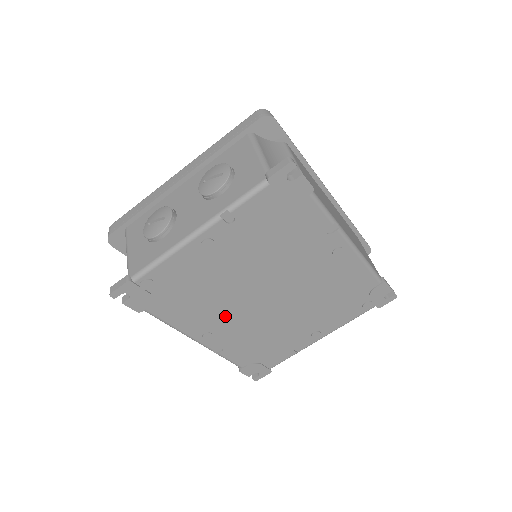
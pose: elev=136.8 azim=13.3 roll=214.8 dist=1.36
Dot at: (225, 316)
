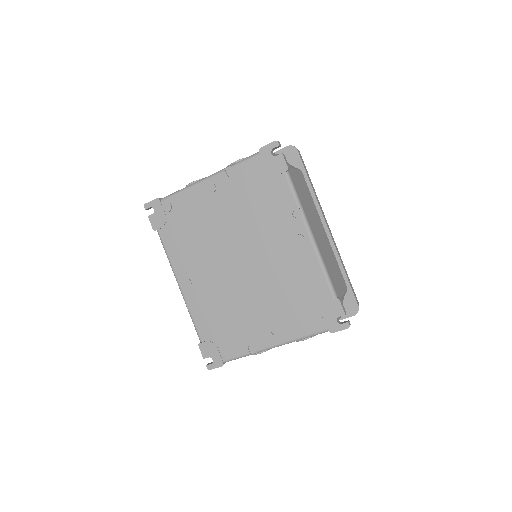
Dot at: (205, 267)
